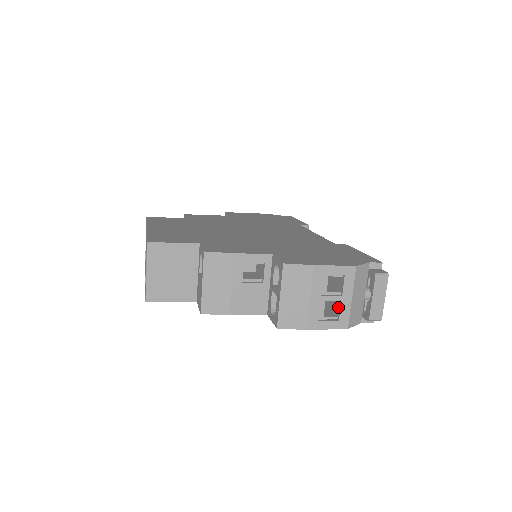
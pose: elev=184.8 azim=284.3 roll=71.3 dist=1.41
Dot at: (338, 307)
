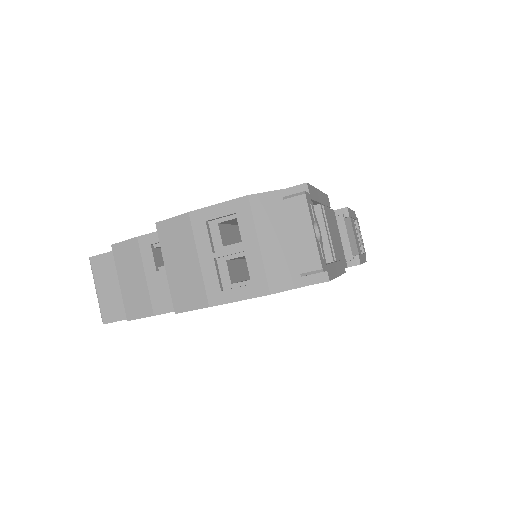
Dot at: (249, 265)
